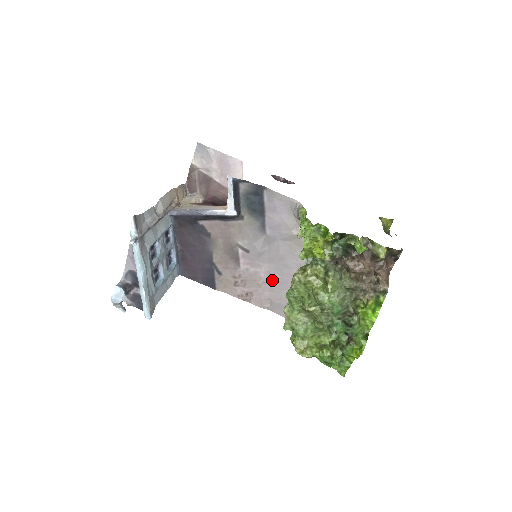
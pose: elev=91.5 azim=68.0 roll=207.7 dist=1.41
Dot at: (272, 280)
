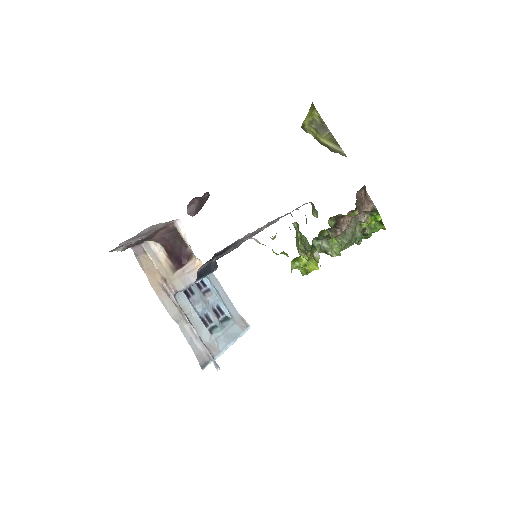
Dot at: occluded
